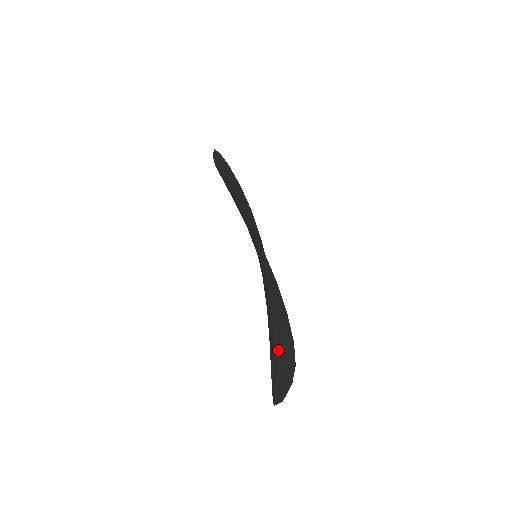
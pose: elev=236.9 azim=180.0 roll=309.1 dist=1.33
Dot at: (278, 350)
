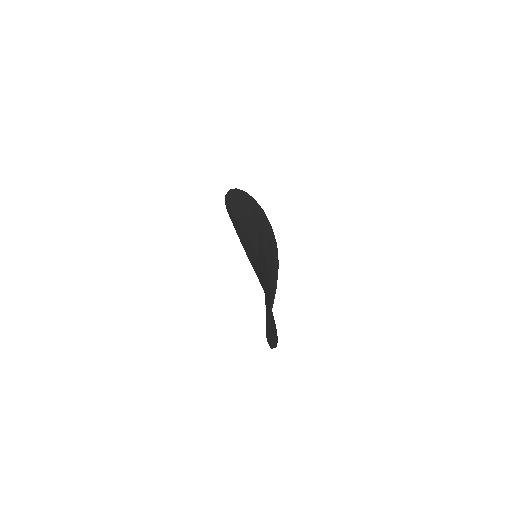
Dot at: occluded
